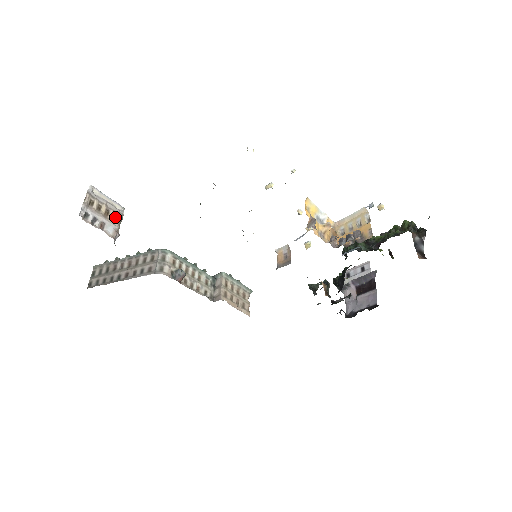
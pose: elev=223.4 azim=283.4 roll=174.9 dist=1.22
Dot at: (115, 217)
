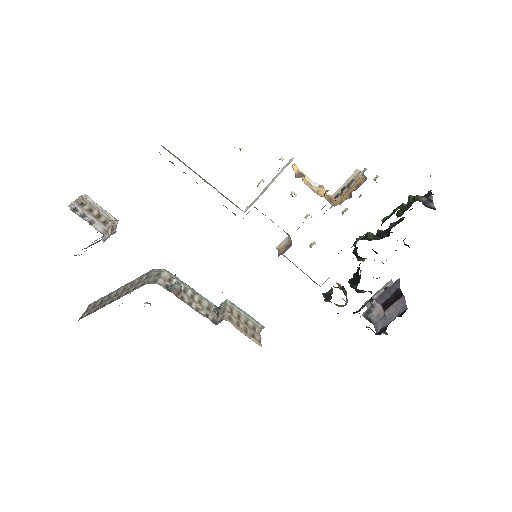
Dot at: (107, 223)
